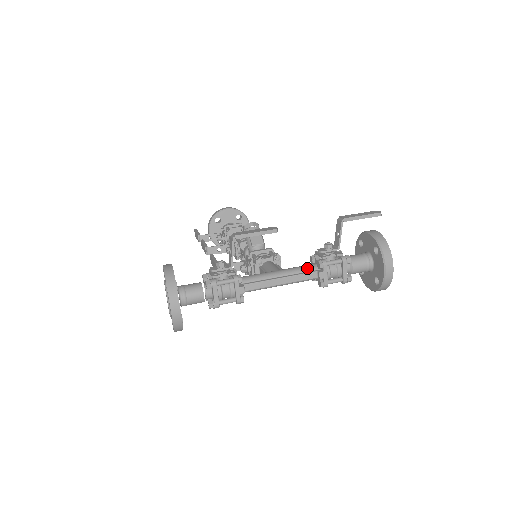
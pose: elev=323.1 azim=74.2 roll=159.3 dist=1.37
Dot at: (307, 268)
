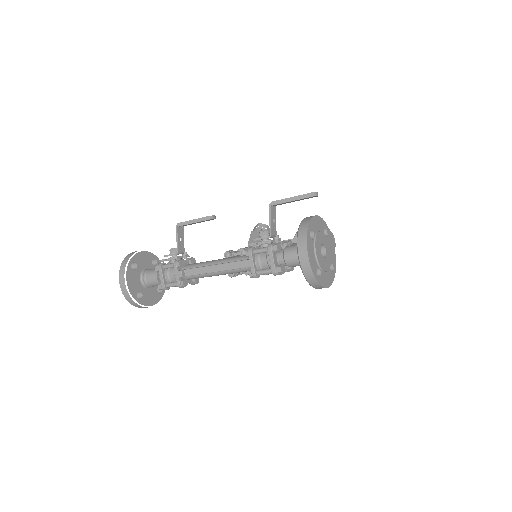
Dot at: (242, 257)
